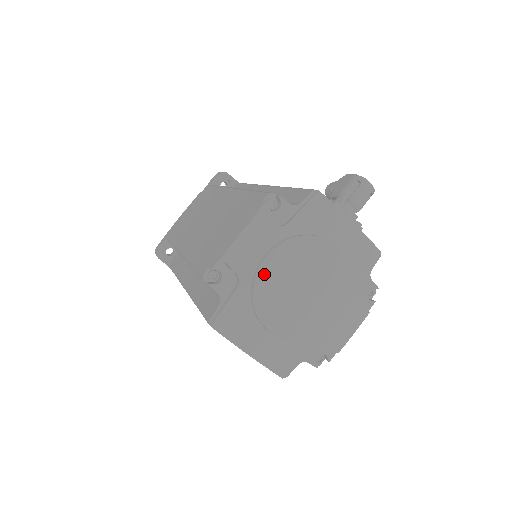
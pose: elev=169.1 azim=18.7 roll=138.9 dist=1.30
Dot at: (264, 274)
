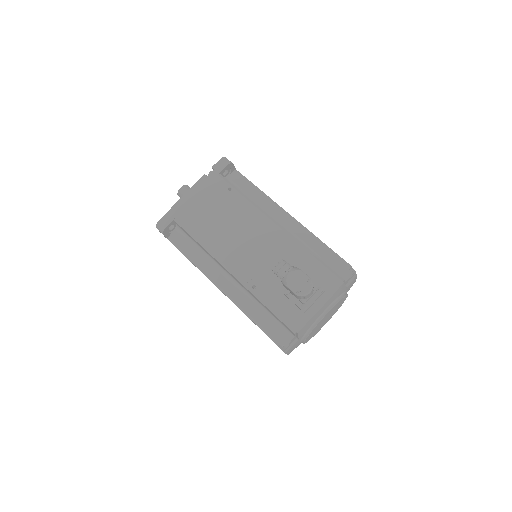
Dot at: (308, 340)
